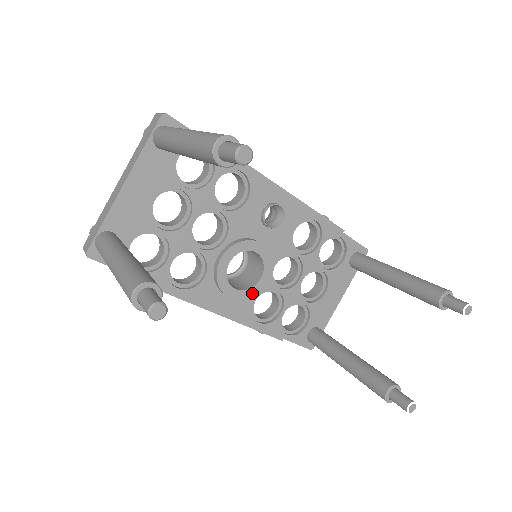
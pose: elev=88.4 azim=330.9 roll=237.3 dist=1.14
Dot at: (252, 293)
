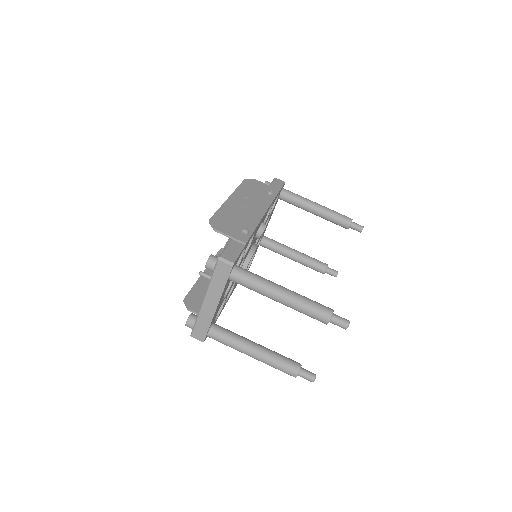
Dot at: occluded
